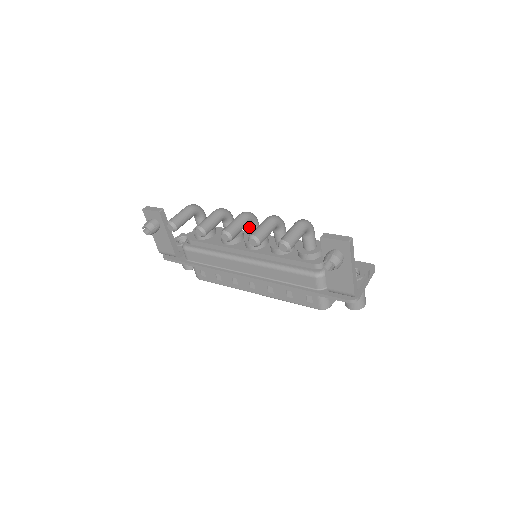
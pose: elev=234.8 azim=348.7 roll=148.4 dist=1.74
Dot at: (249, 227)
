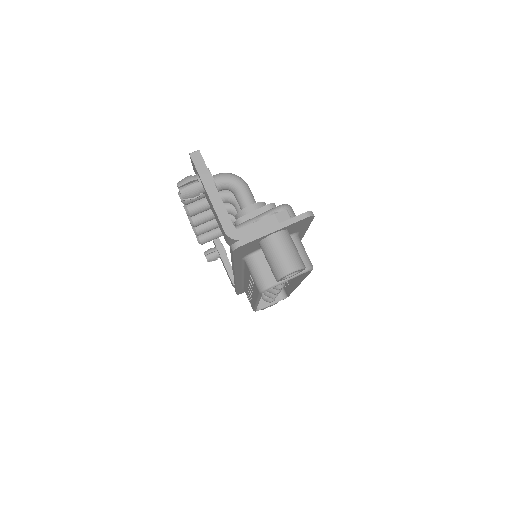
Dot at: (235, 218)
